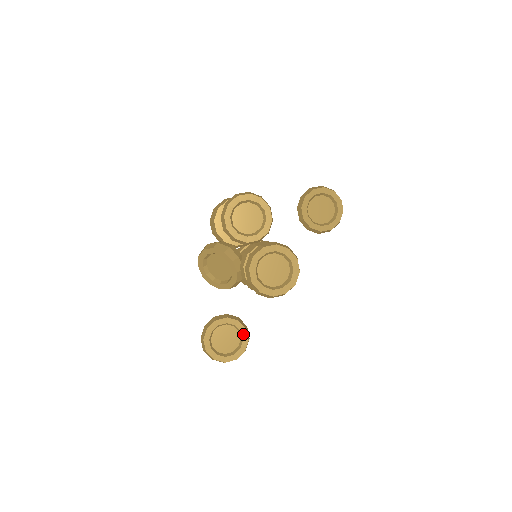
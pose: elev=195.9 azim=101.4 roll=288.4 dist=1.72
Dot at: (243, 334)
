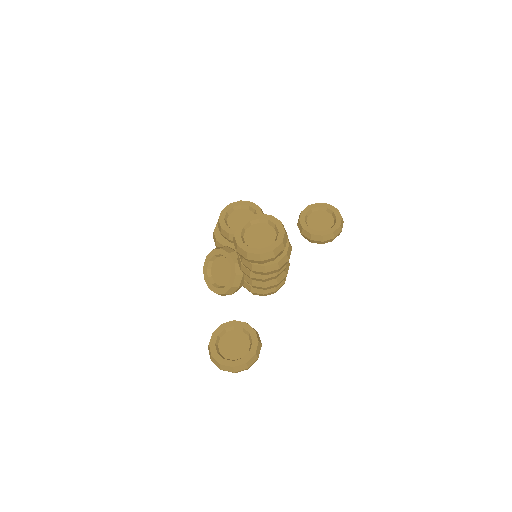
Dot at: (252, 335)
